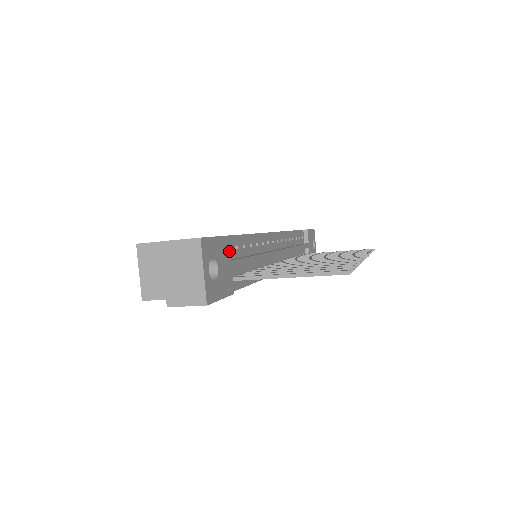
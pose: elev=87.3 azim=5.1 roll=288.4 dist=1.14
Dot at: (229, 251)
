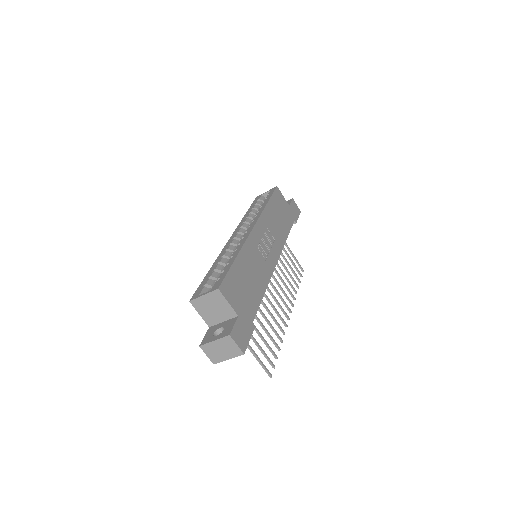
Dot at: occluded
